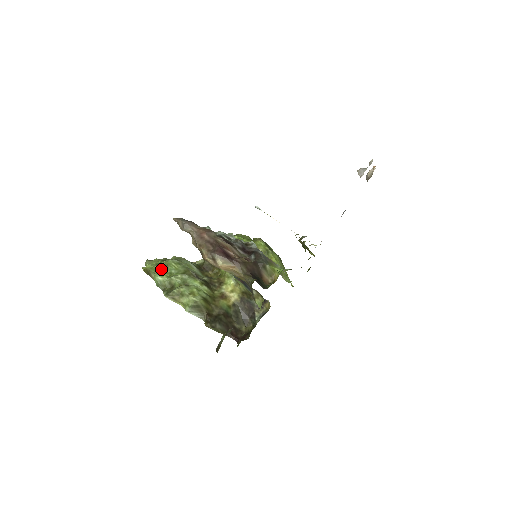
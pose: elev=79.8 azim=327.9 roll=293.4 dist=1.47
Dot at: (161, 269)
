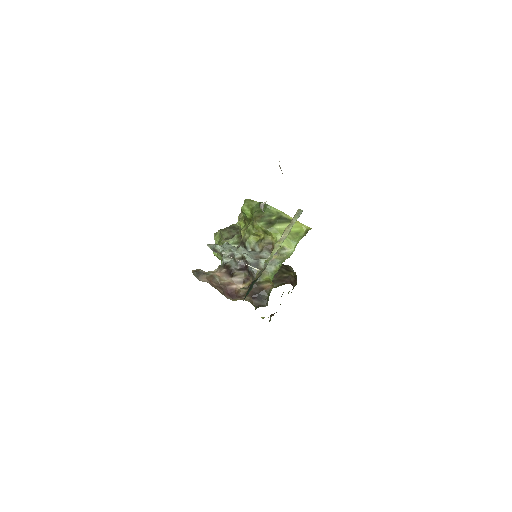
Dot at: (221, 258)
